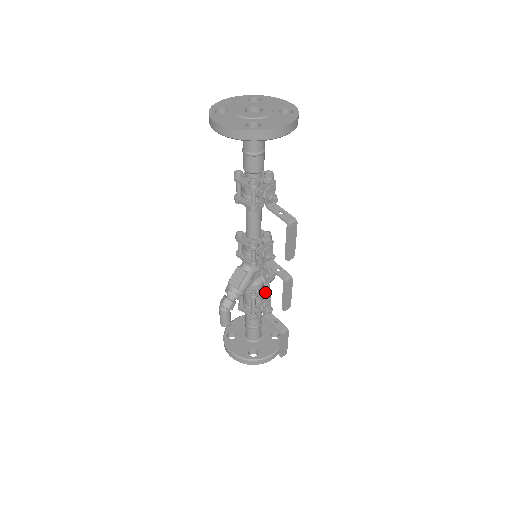
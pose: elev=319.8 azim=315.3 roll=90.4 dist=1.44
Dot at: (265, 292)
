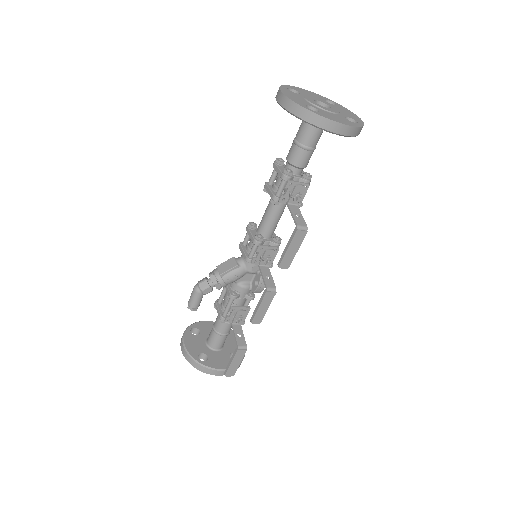
Dot at: (247, 301)
